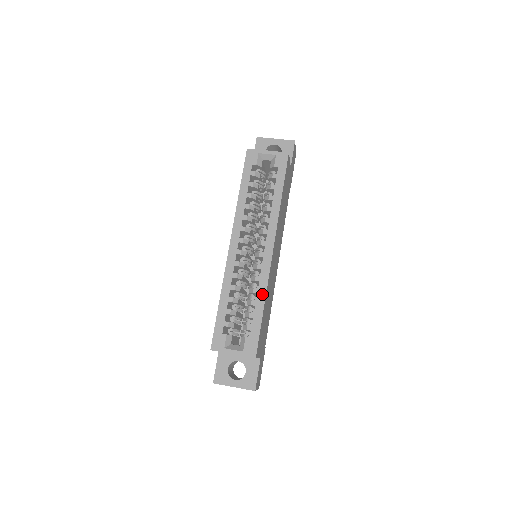
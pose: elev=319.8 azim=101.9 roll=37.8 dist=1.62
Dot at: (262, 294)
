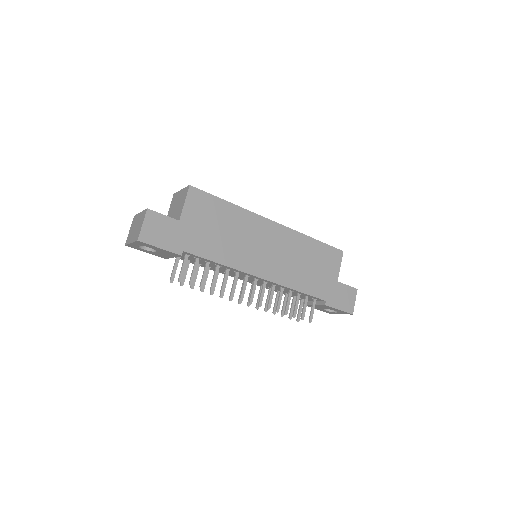
Dot at: (239, 207)
